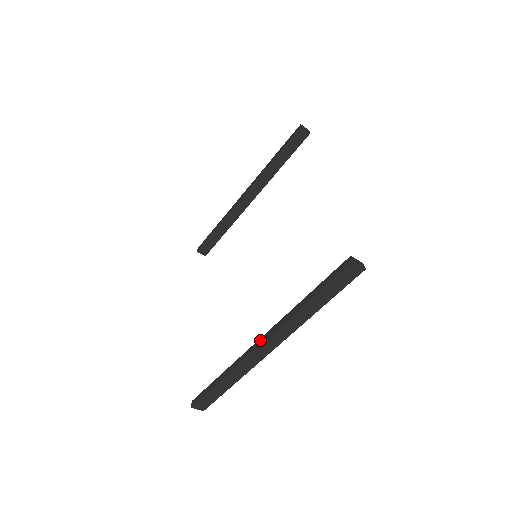
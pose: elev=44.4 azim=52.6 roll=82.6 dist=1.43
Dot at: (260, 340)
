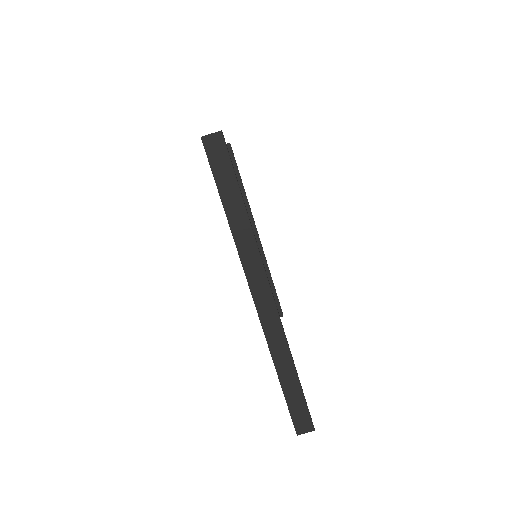
Dot at: (252, 296)
